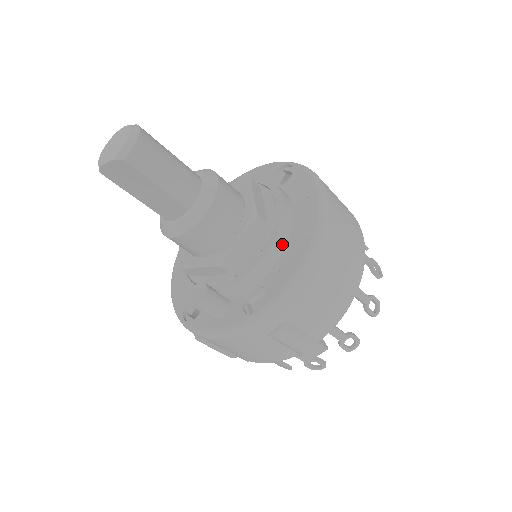
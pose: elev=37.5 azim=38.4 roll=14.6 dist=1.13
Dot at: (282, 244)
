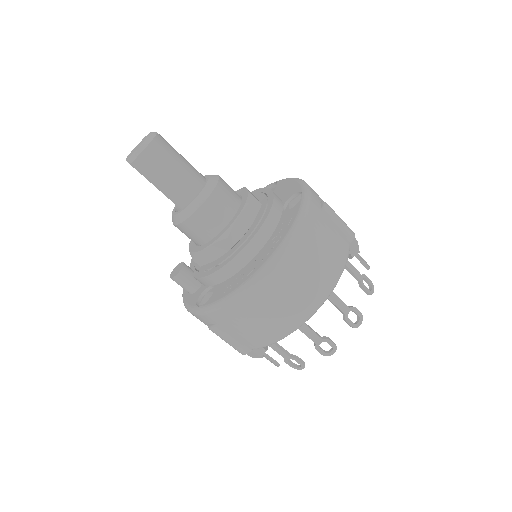
Dot at: (238, 266)
